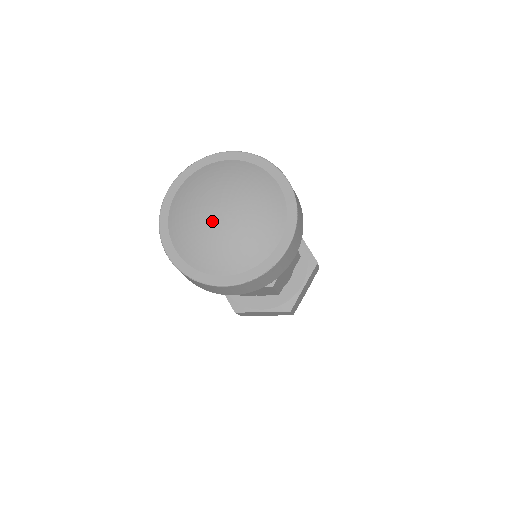
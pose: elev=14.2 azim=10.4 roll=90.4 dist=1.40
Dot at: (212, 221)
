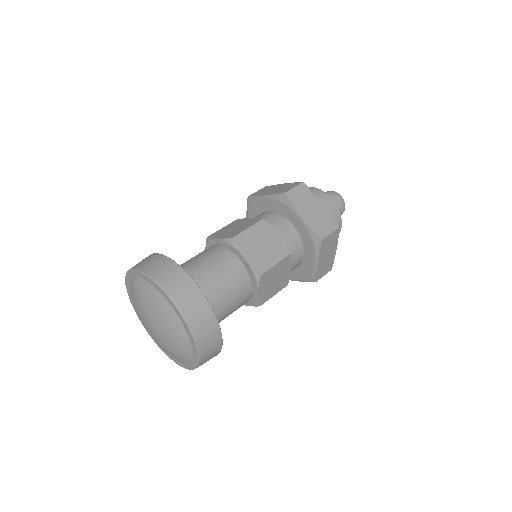
Dot at: (144, 322)
